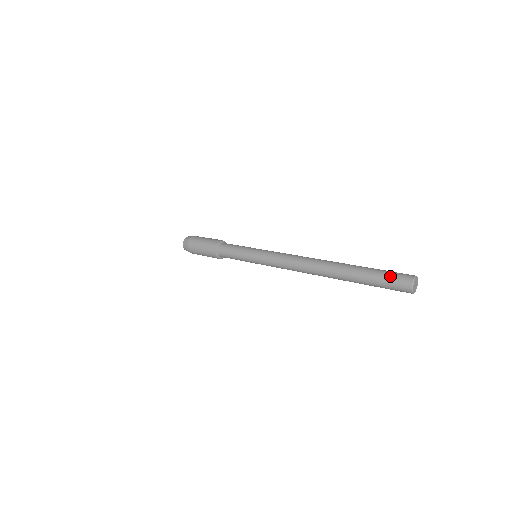
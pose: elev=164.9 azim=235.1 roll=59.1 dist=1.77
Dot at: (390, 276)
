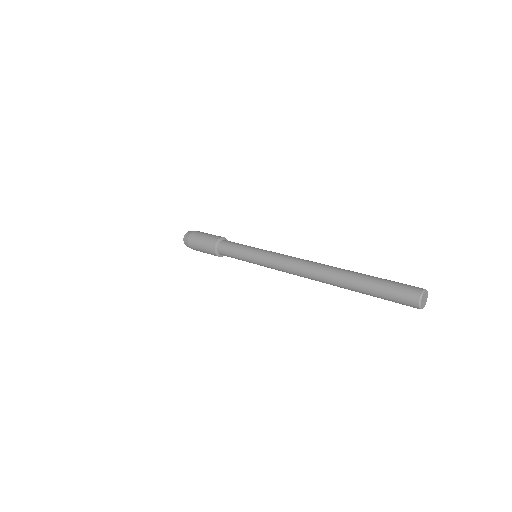
Dot at: (399, 283)
